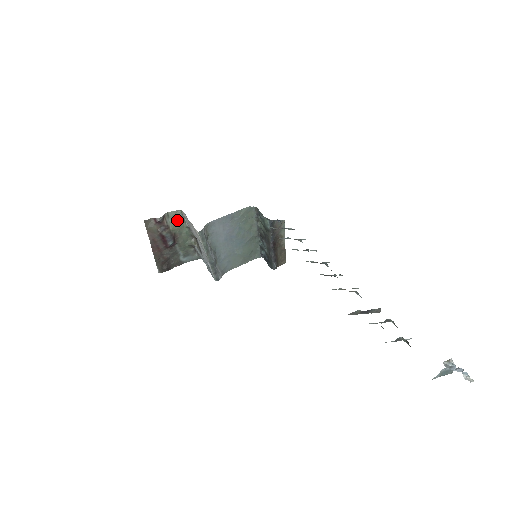
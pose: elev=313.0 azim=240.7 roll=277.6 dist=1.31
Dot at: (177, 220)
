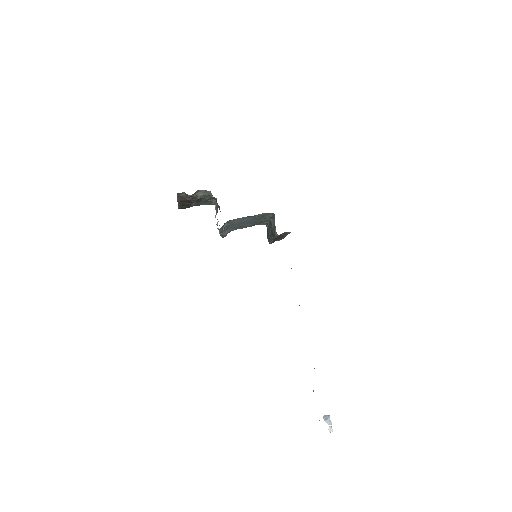
Dot at: (205, 194)
